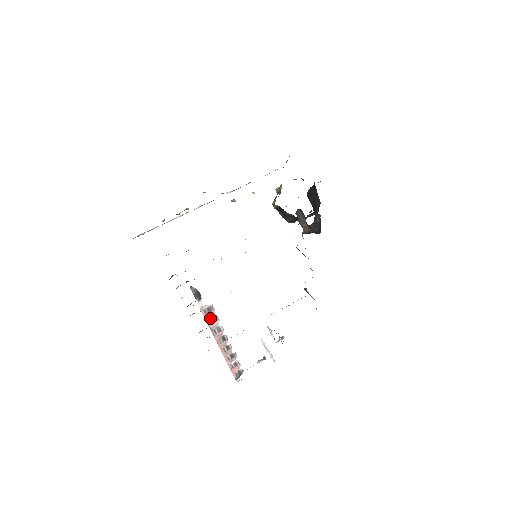
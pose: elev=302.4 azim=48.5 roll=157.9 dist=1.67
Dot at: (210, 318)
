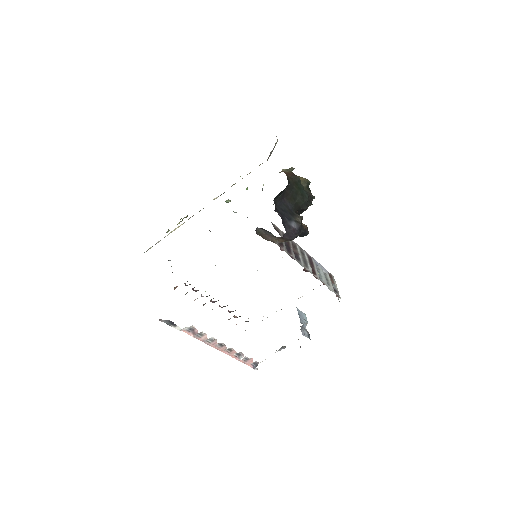
Dot at: (197, 334)
